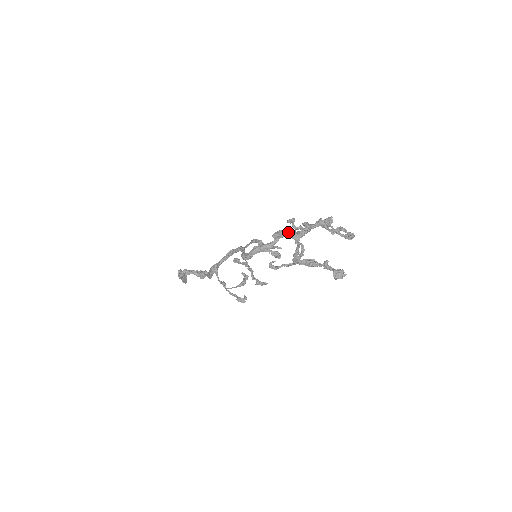
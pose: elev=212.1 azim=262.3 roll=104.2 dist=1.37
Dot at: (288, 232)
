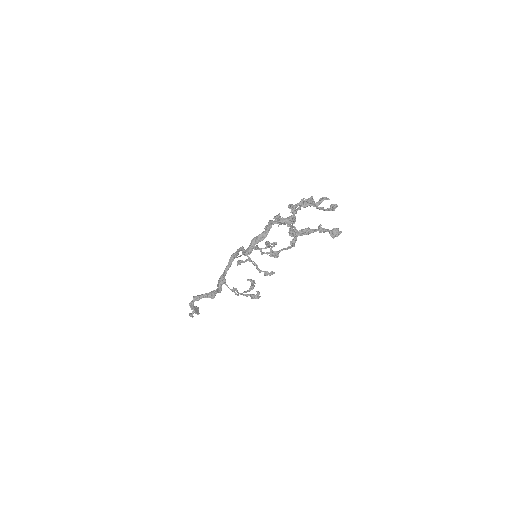
Dot at: (277, 220)
